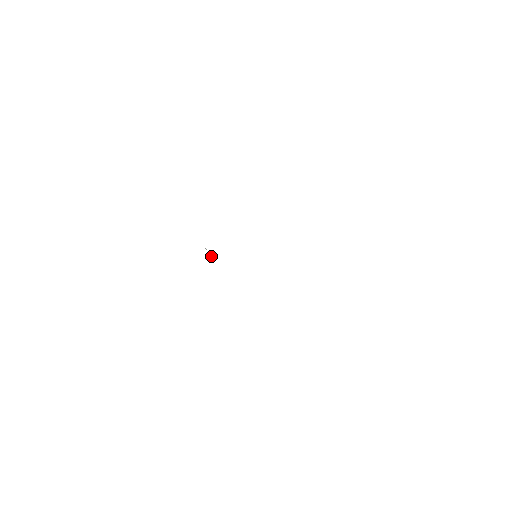
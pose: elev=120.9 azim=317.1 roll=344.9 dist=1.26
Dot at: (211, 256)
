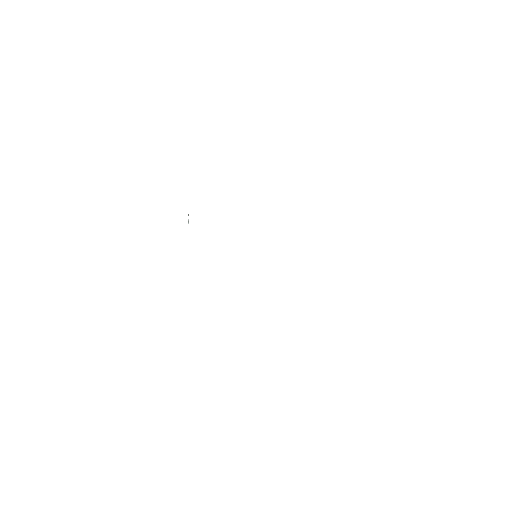
Dot at: (188, 219)
